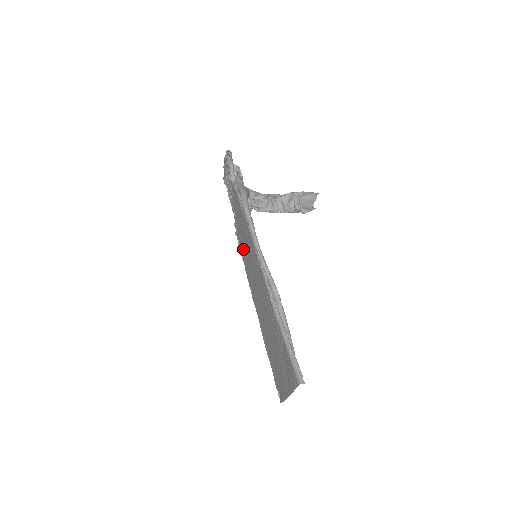
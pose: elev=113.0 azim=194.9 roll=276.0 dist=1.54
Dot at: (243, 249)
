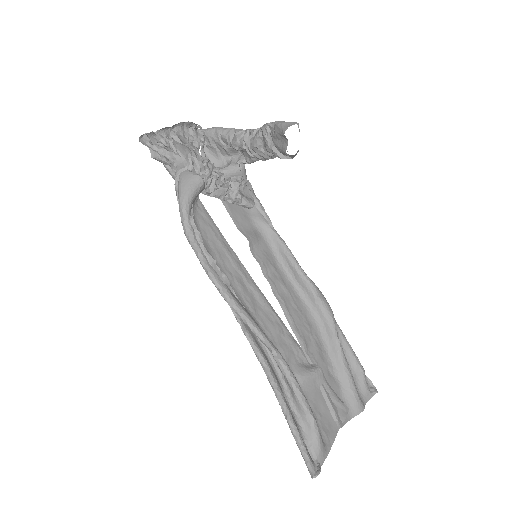
Dot at: (250, 233)
